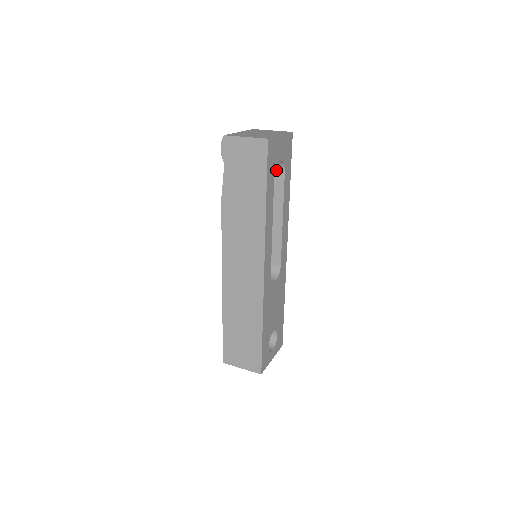
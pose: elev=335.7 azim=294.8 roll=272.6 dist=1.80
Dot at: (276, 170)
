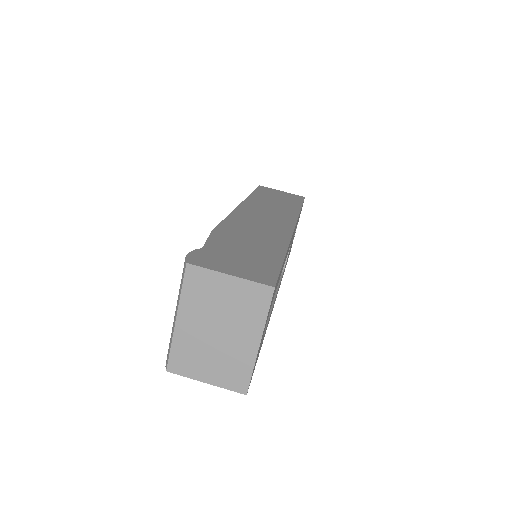
Dot at: occluded
